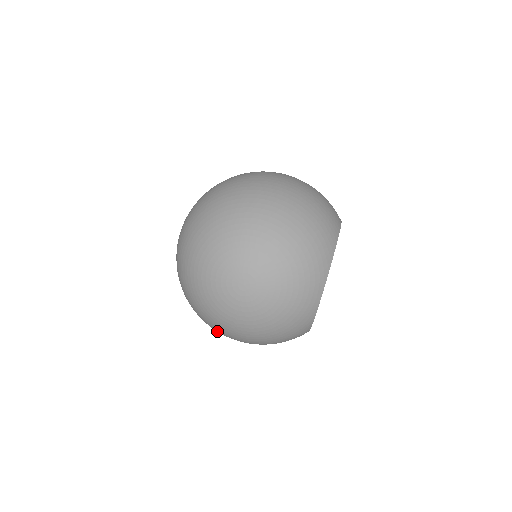
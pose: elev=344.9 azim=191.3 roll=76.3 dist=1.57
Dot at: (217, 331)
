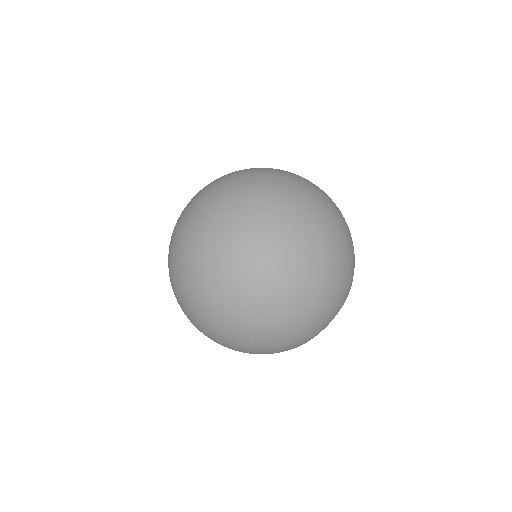
Dot at: occluded
